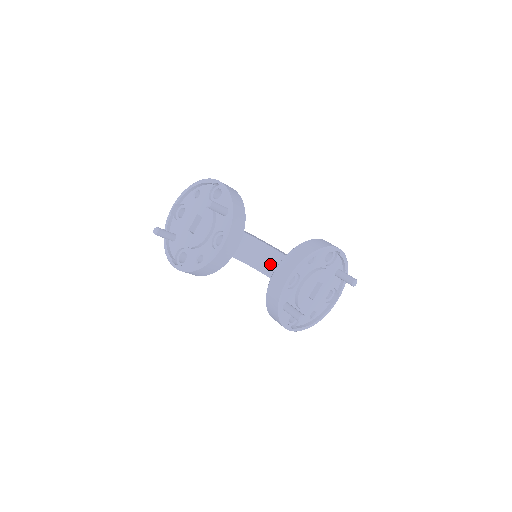
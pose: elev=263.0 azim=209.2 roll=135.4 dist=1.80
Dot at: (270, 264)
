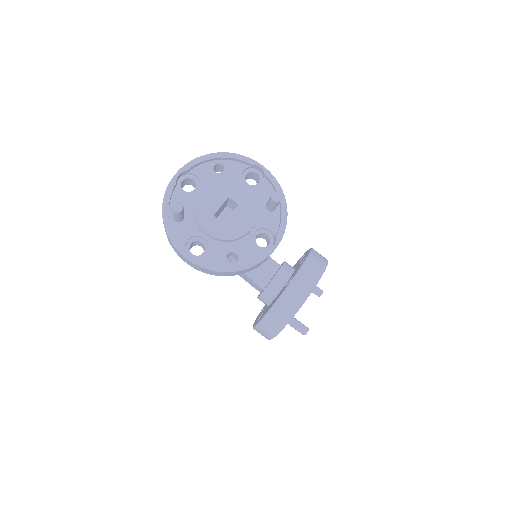
Dot at: occluded
